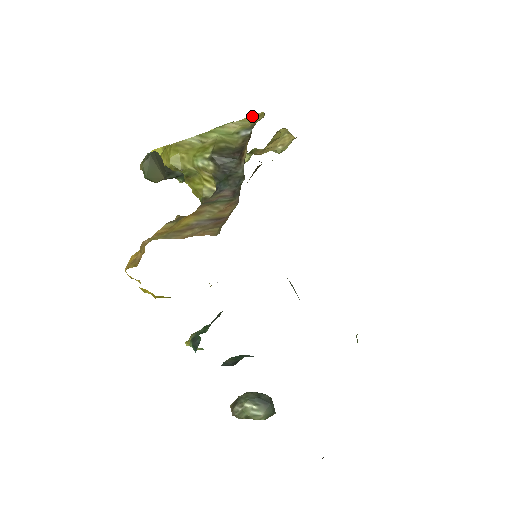
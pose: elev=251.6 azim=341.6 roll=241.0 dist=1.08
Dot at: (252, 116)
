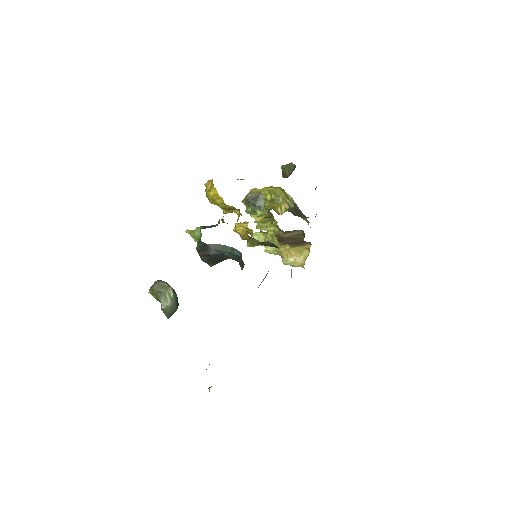
Dot at: (310, 227)
